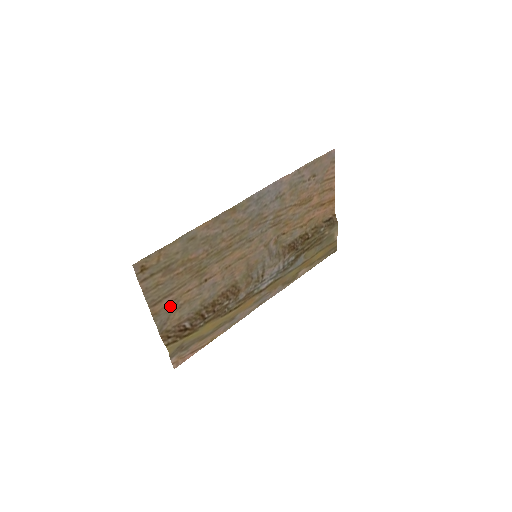
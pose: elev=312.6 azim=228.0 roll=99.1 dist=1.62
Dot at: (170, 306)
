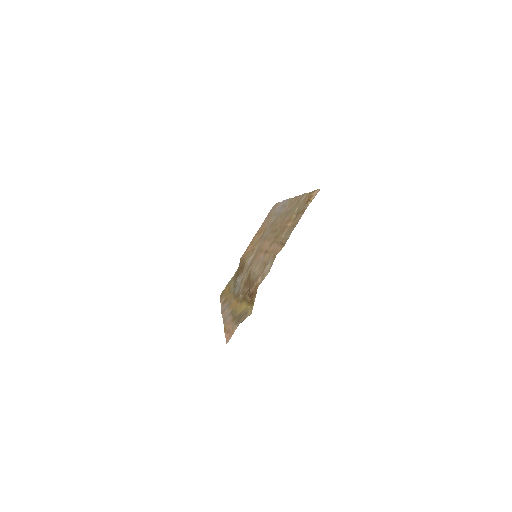
Dot at: (271, 257)
